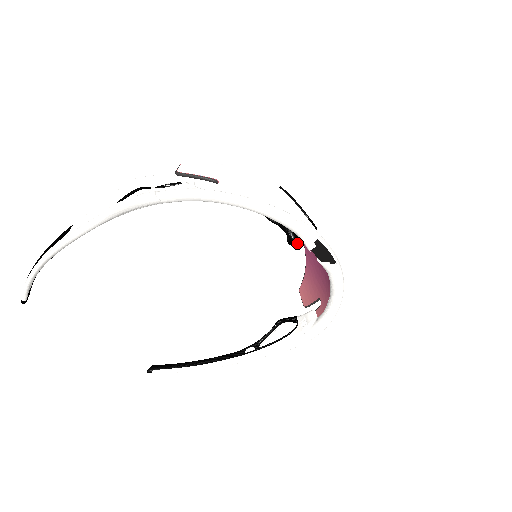
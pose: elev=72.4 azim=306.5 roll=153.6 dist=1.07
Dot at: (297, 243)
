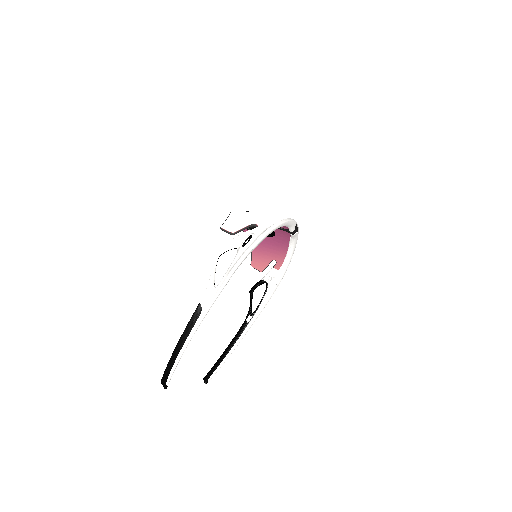
Dot at: occluded
